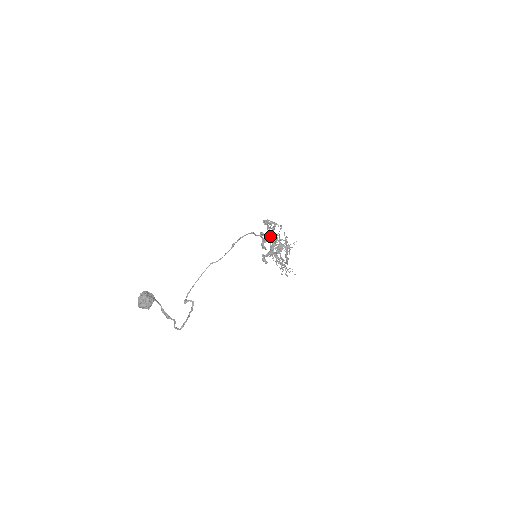
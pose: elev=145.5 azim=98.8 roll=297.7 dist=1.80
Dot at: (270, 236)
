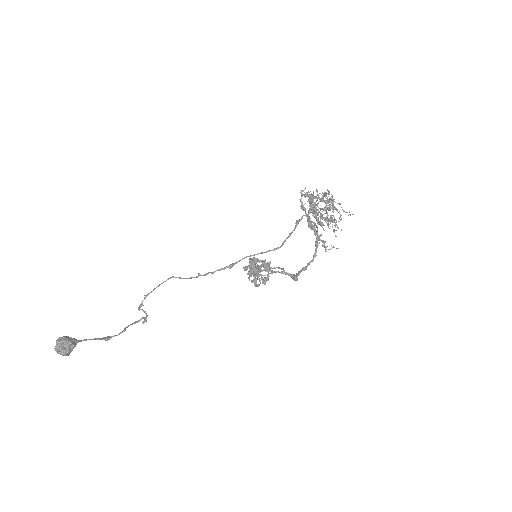
Dot at: (265, 266)
